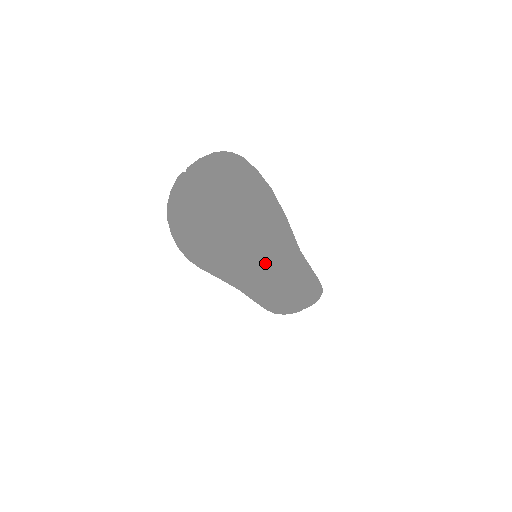
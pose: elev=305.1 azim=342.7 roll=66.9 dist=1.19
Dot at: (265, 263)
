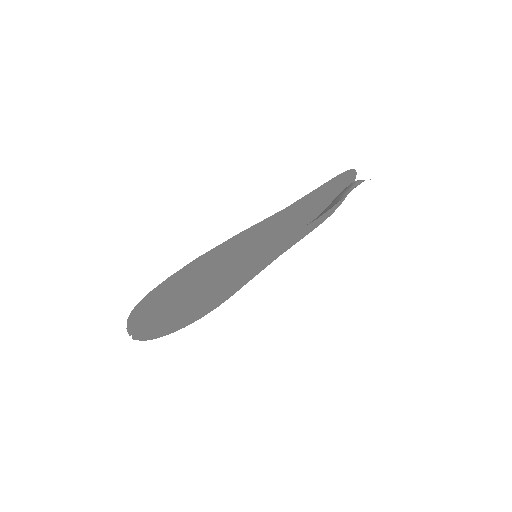
Dot at: (271, 240)
